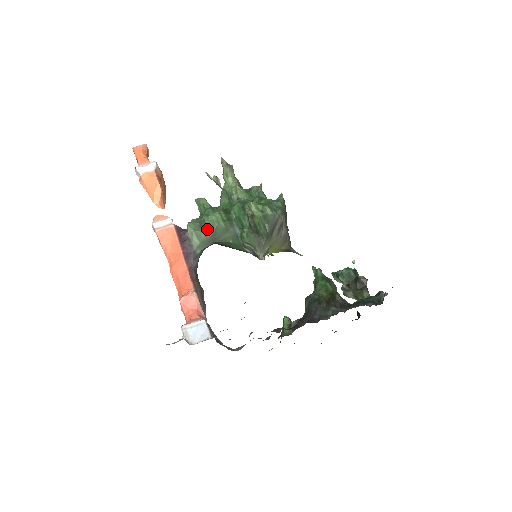
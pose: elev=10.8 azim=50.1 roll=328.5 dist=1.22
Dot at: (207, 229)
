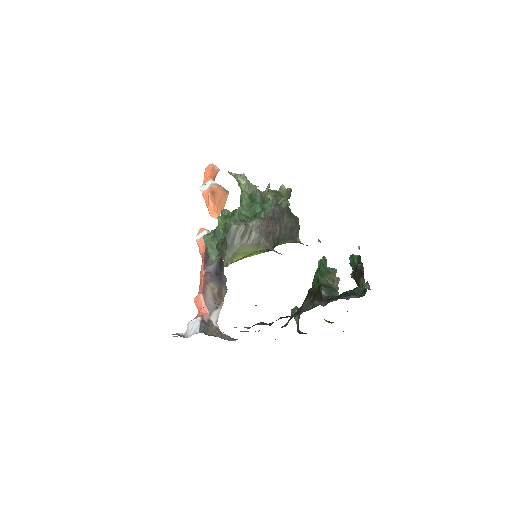
Dot at: (216, 239)
